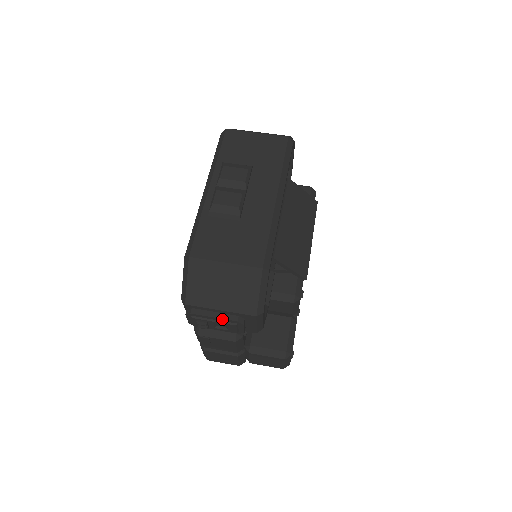
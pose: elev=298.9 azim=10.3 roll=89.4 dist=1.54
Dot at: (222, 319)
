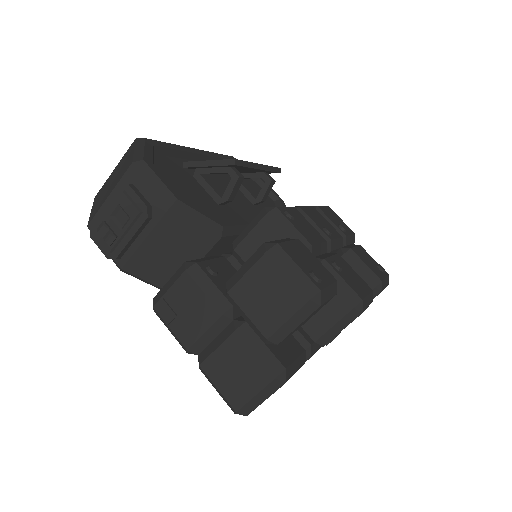
Dot at: (111, 200)
